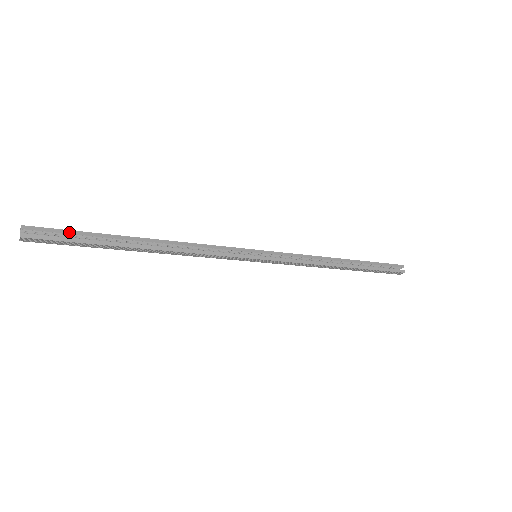
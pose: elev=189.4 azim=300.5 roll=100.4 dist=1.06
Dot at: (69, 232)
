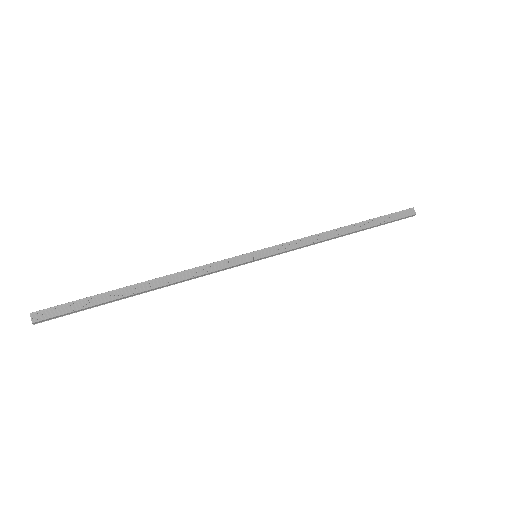
Dot at: (76, 312)
